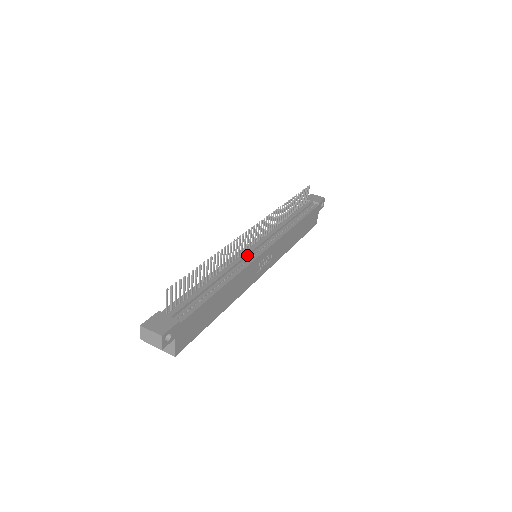
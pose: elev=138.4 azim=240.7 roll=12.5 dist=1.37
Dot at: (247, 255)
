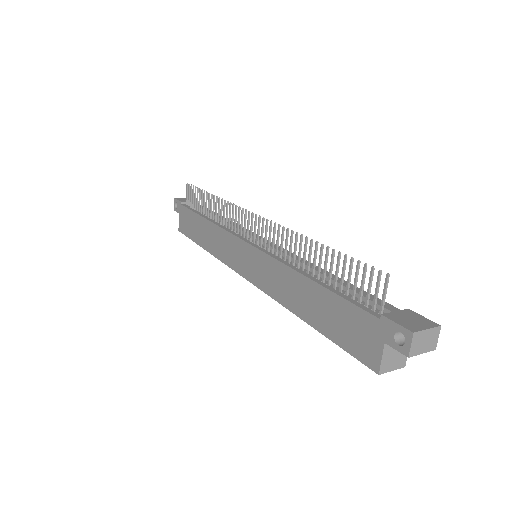
Dot at: occluded
